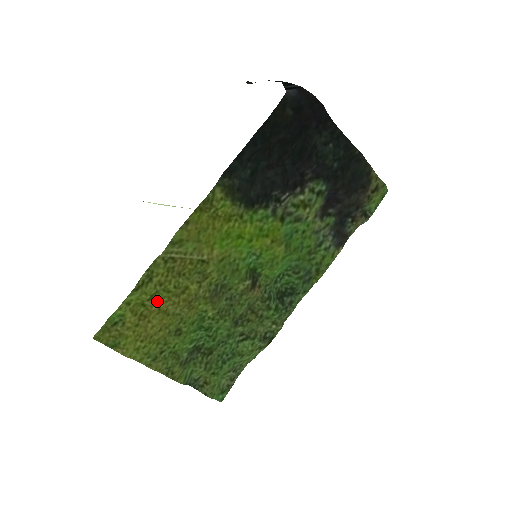
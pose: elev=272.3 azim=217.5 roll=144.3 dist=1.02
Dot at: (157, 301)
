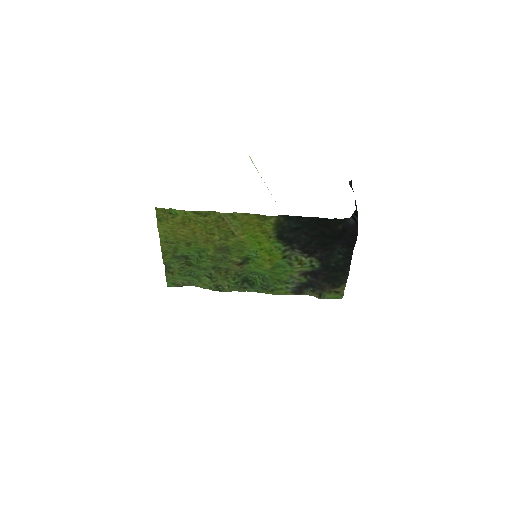
Dot at: (197, 225)
